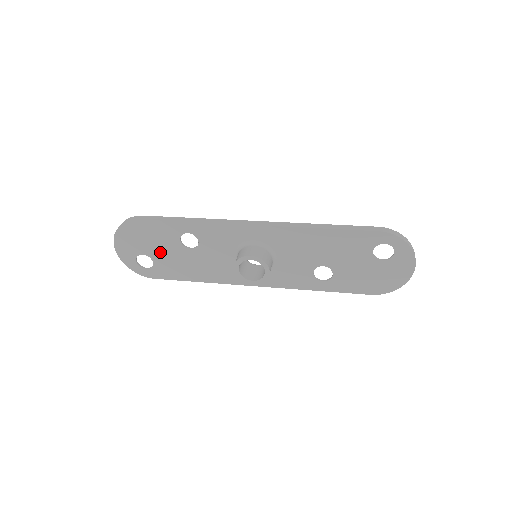
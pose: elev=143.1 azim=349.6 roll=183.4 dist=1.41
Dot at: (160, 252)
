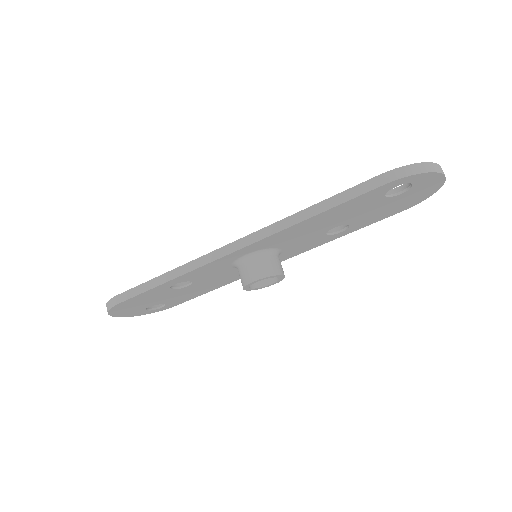
Dot at: (162, 300)
